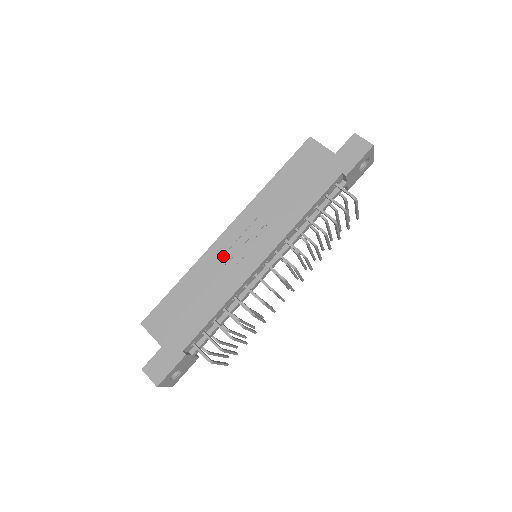
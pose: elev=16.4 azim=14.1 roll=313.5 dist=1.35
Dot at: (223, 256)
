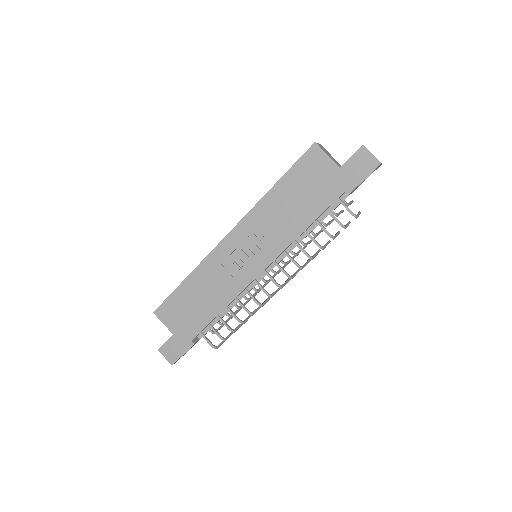
Dot at: (224, 261)
